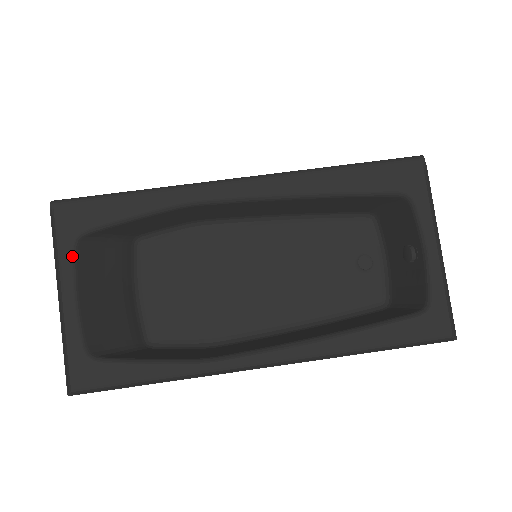
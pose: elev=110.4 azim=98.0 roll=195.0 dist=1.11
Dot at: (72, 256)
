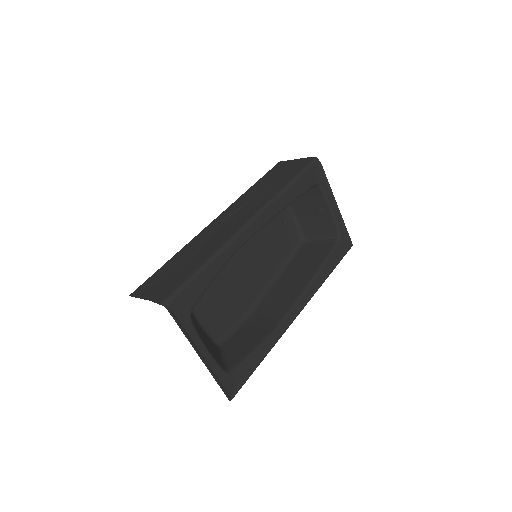
Dot at: (194, 328)
